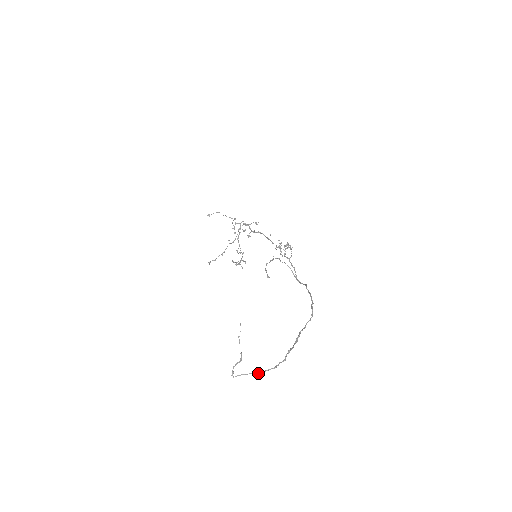
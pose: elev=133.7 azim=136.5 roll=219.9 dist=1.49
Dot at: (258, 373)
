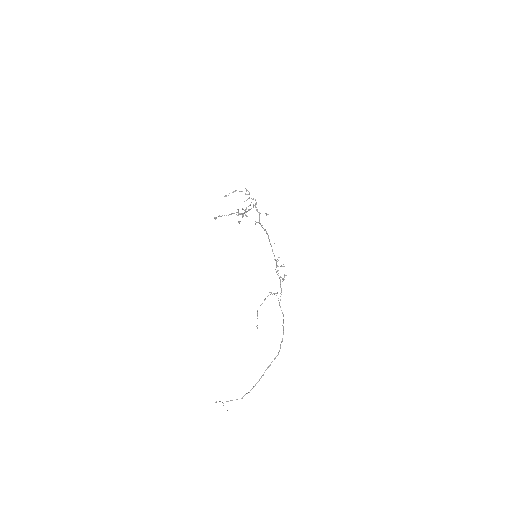
Dot at: occluded
